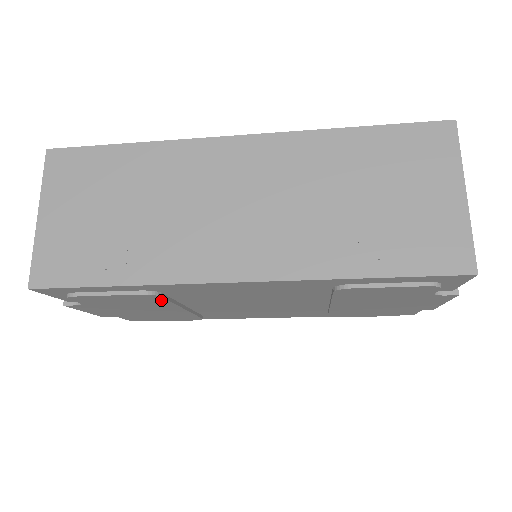
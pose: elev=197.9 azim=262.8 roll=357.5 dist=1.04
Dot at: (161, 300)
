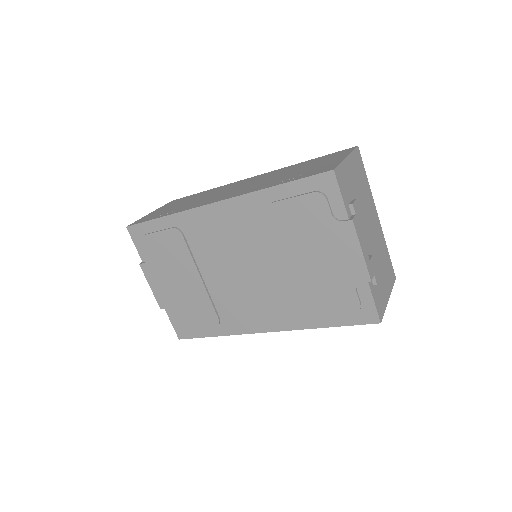
Dot at: (184, 246)
